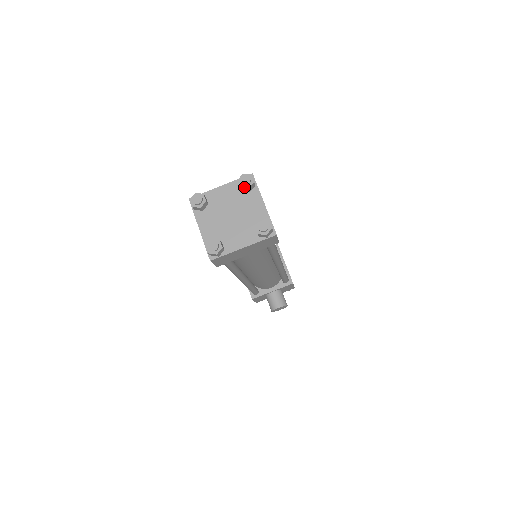
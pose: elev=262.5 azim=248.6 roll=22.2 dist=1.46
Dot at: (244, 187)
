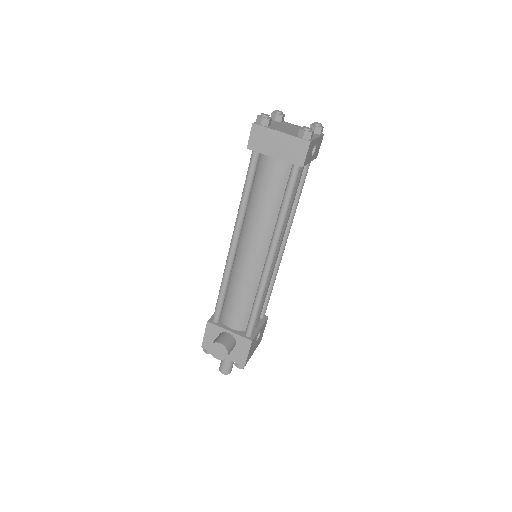
Dot at: (314, 125)
